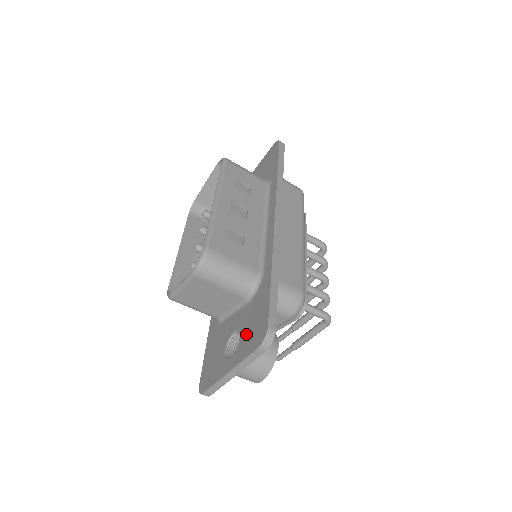
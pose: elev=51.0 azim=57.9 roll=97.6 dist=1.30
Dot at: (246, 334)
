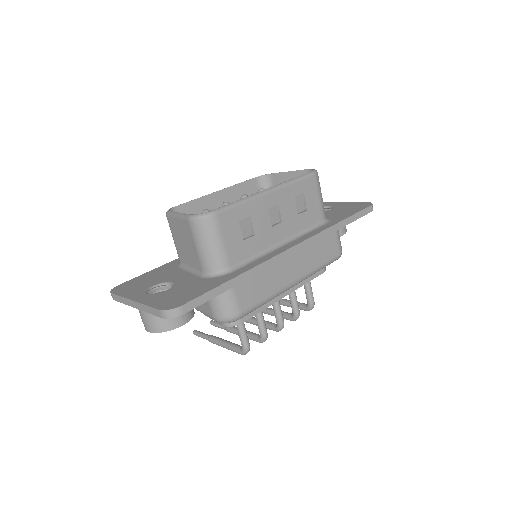
Dot at: (171, 293)
